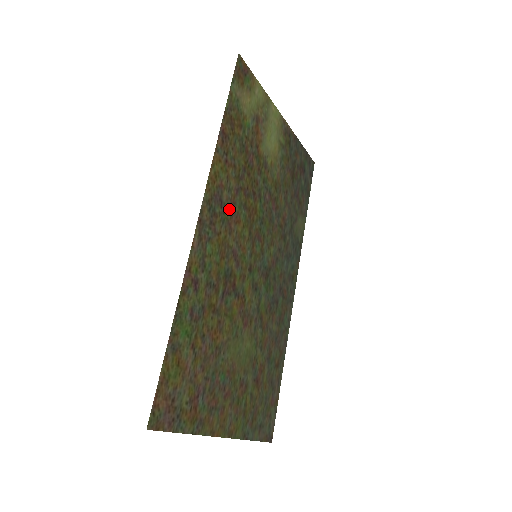
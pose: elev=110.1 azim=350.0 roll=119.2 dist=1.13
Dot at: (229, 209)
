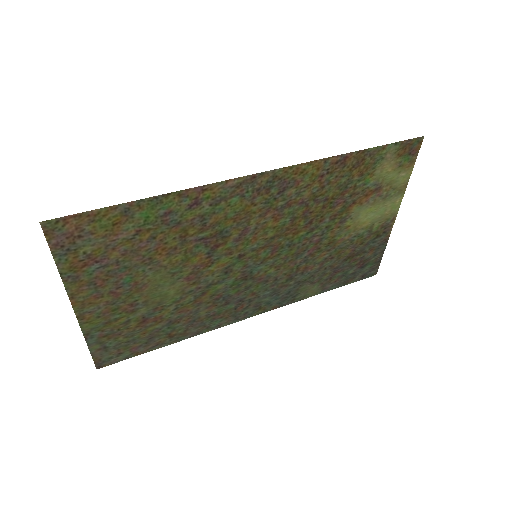
Dot at: (281, 203)
